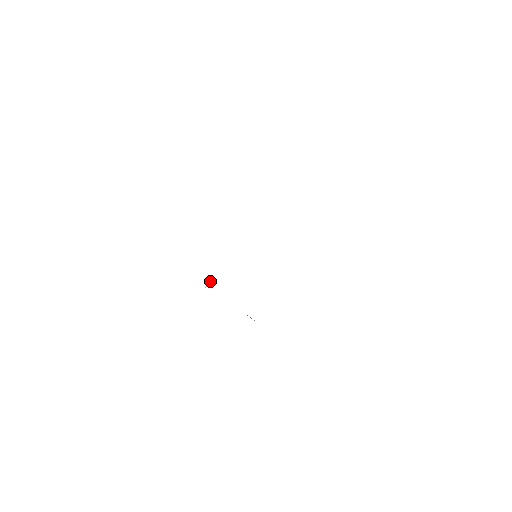
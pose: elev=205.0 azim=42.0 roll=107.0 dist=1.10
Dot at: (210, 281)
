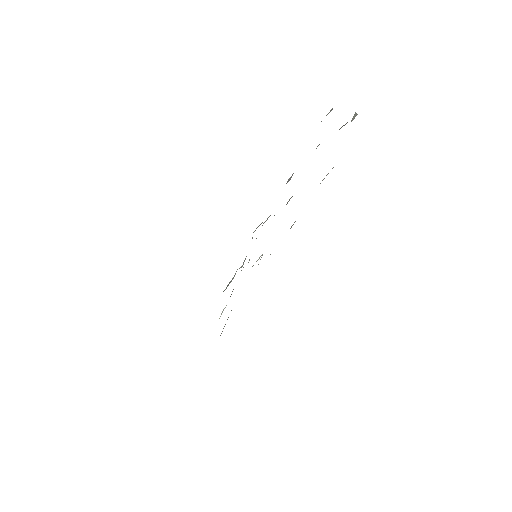
Dot at: occluded
